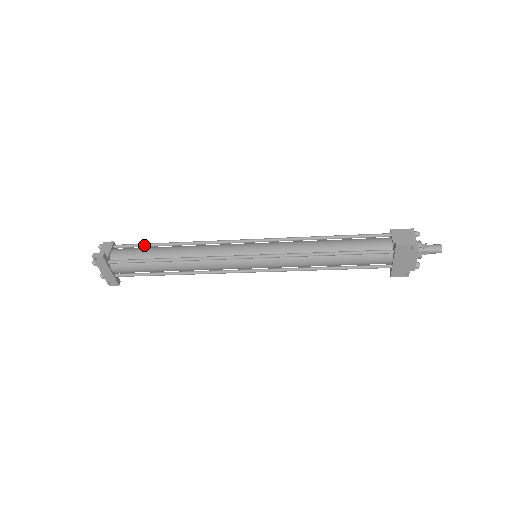
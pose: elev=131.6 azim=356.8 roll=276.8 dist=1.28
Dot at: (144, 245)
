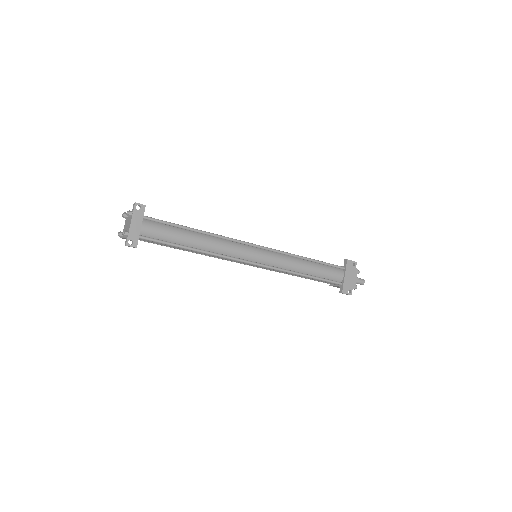
Dot at: occluded
